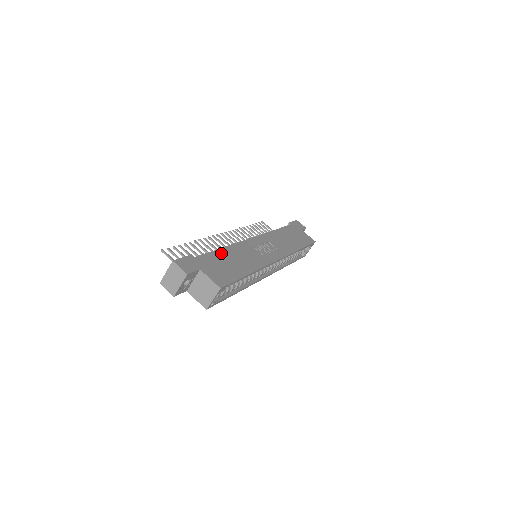
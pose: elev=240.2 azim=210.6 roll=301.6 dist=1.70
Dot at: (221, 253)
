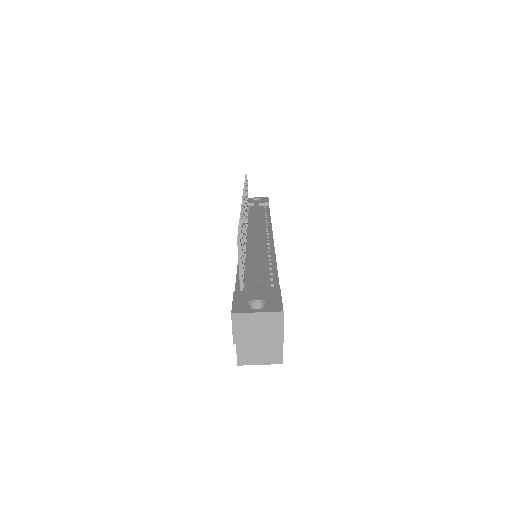
Dot at: occluded
